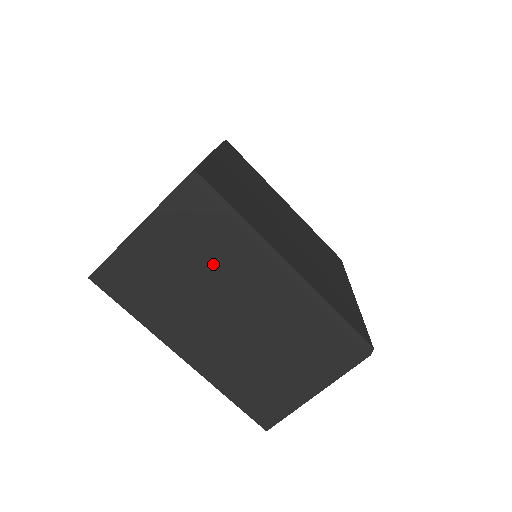
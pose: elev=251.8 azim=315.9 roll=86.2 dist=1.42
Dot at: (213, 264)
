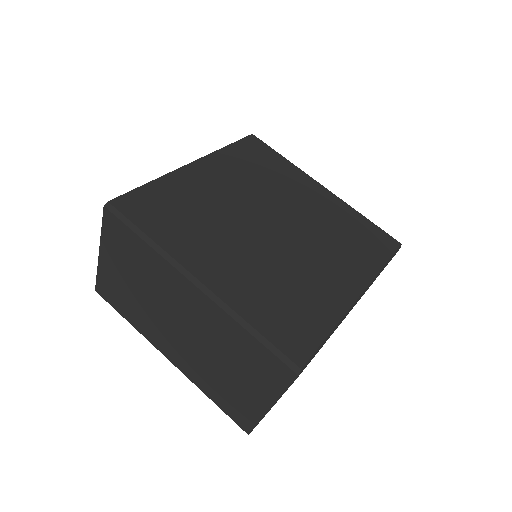
Dot at: (149, 279)
